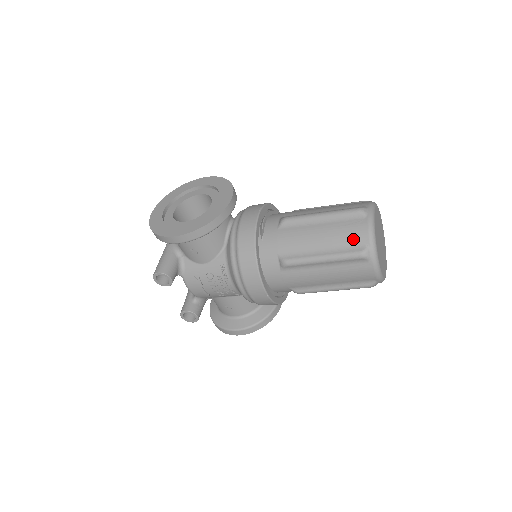
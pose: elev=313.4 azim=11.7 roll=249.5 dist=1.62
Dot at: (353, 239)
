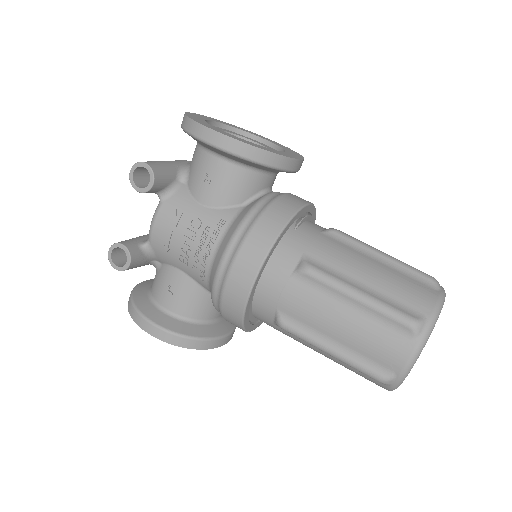
Dot at: (411, 300)
